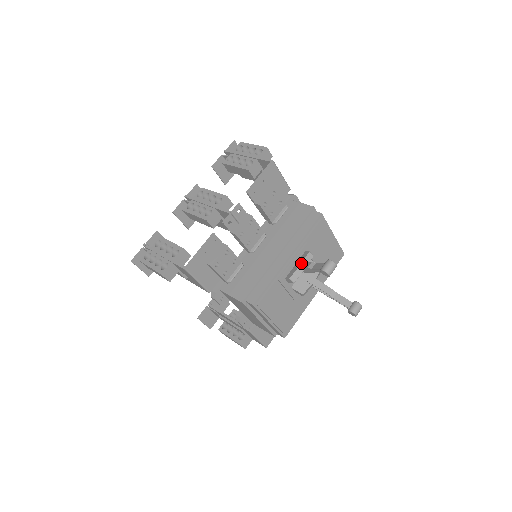
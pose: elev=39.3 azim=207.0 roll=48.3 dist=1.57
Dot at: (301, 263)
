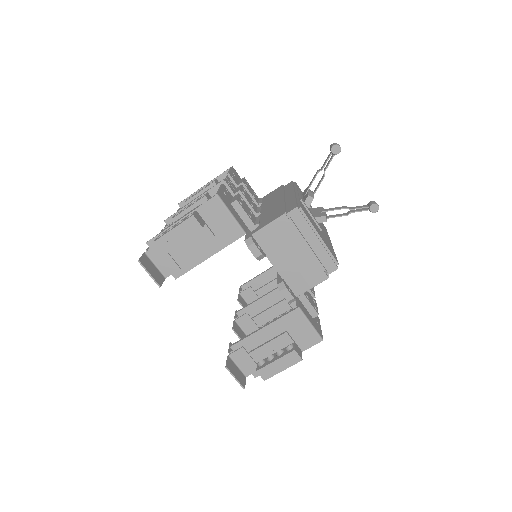
Dot at: (308, 186)
